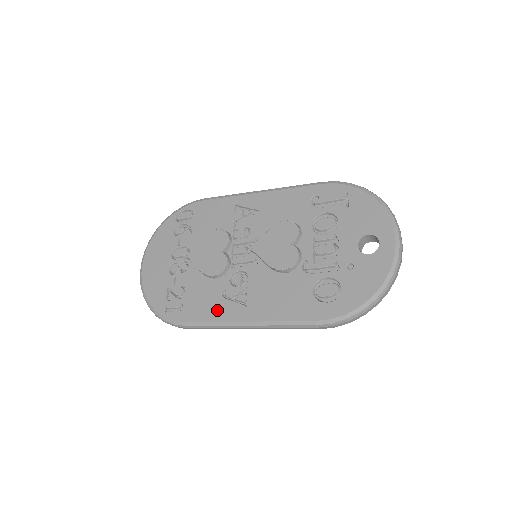
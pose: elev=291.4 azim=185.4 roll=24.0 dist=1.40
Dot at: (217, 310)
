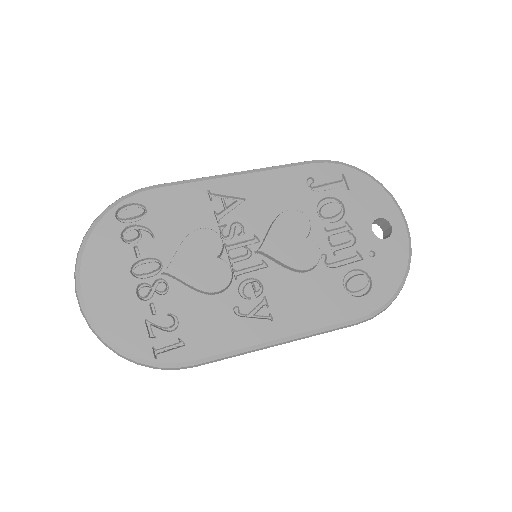
Dot at: (236, 334)
